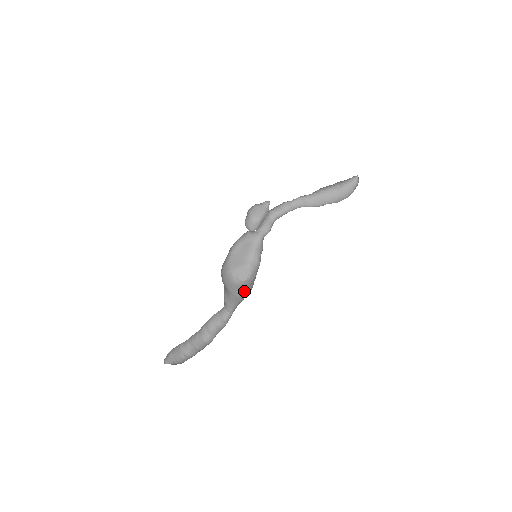
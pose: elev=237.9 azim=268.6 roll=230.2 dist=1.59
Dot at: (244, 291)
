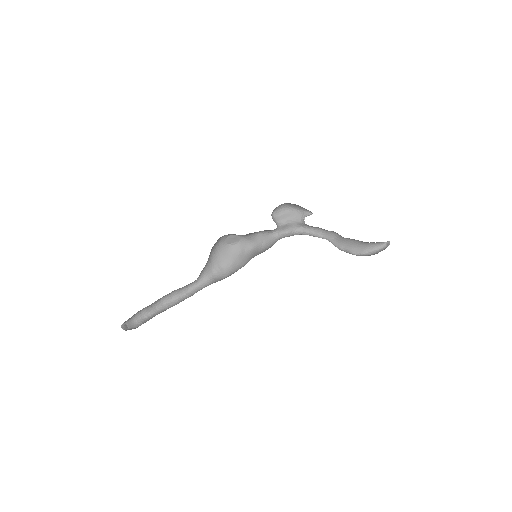
Dot at: (221, 260)
